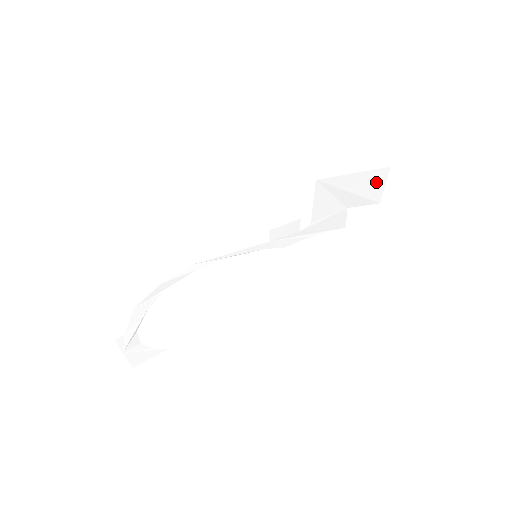
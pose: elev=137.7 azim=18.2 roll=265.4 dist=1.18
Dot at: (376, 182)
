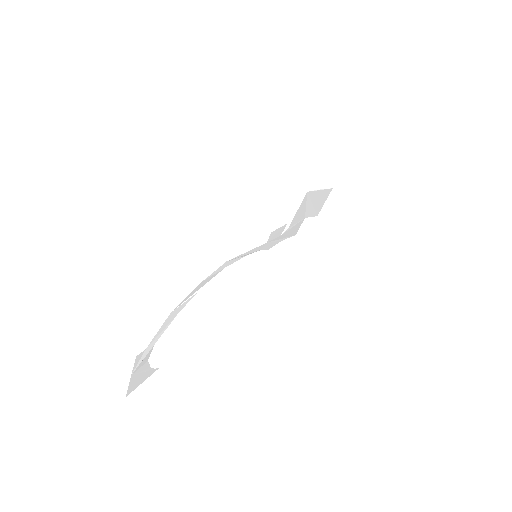
Dot at: (323, 199)
